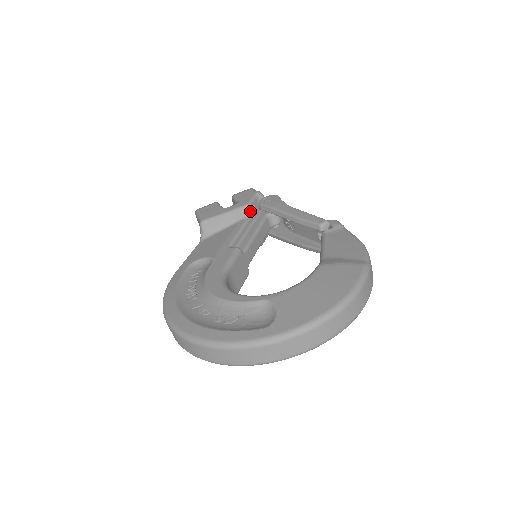
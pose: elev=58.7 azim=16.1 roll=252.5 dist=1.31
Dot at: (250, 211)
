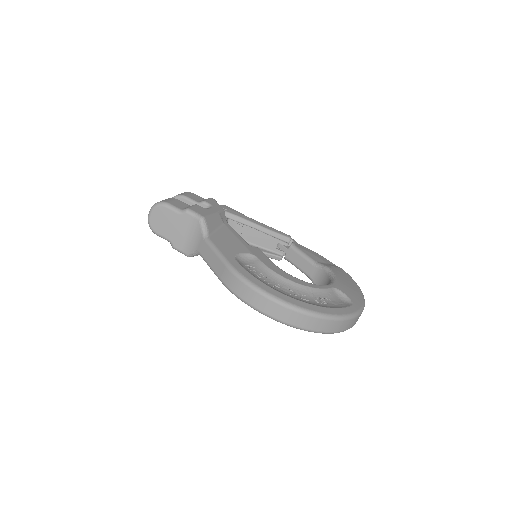
Dot at: (225, 216)
